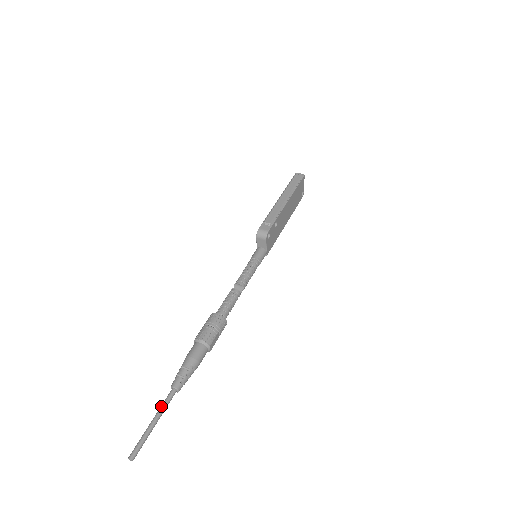
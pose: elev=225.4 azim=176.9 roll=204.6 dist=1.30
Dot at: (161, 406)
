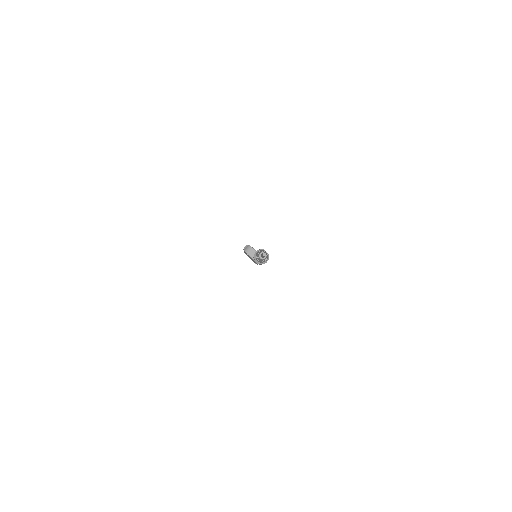
Dot at: (261, 255)
